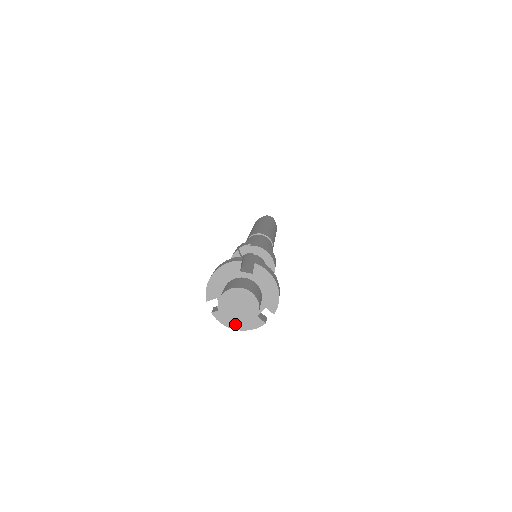
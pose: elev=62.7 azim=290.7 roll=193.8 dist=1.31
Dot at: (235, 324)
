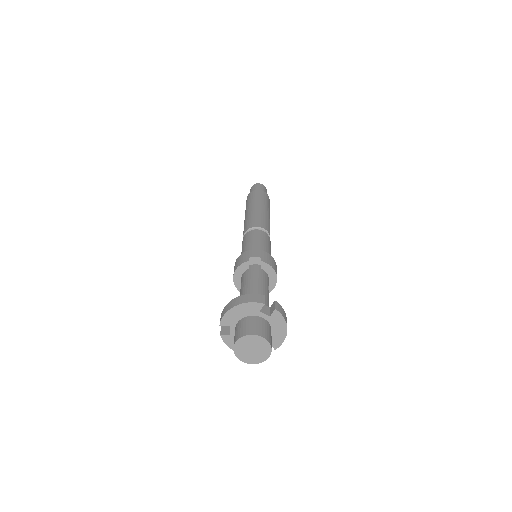
Dot at: (244, 360)
